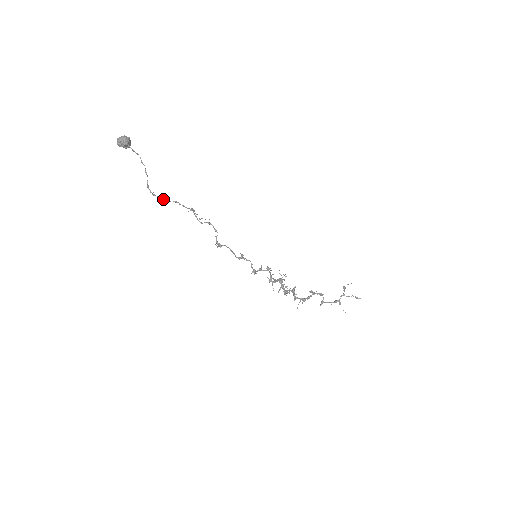
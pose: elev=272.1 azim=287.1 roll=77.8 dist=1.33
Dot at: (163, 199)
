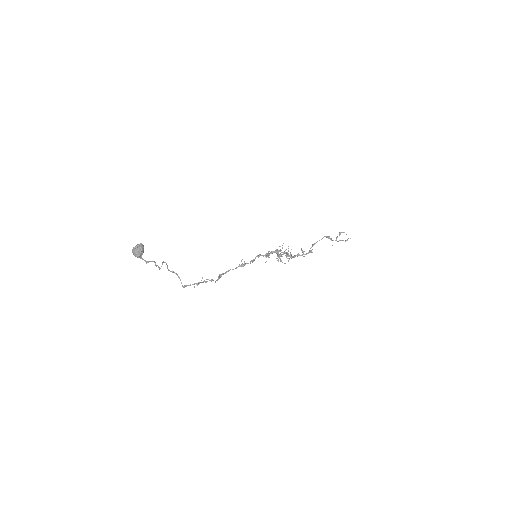
Dot at: (176, 274)
